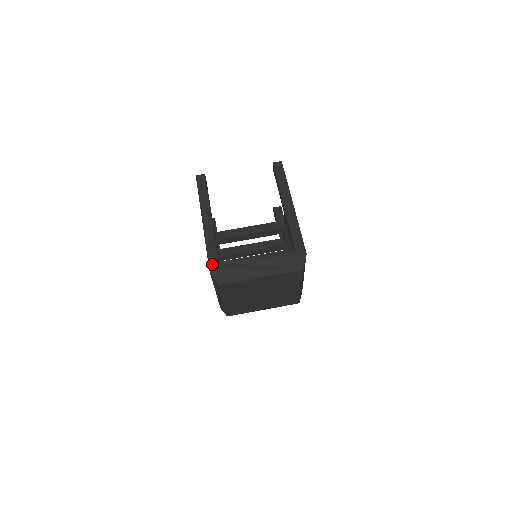
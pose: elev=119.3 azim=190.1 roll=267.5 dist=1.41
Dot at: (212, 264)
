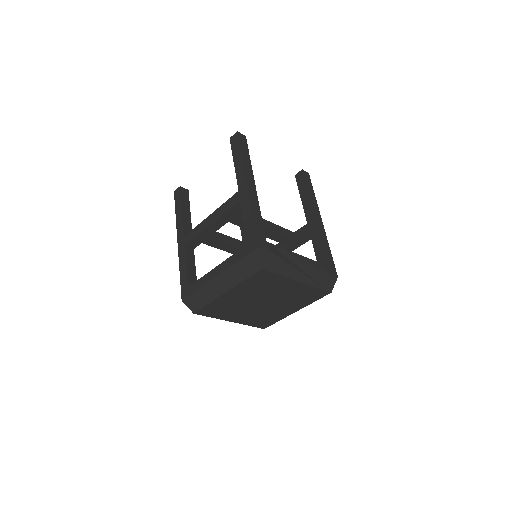
Dot at: (260, 240)
